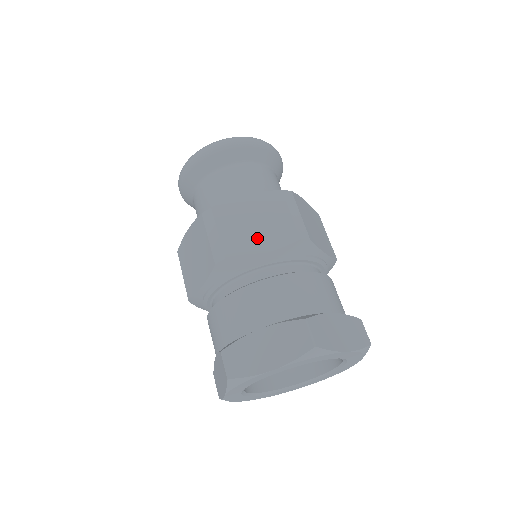
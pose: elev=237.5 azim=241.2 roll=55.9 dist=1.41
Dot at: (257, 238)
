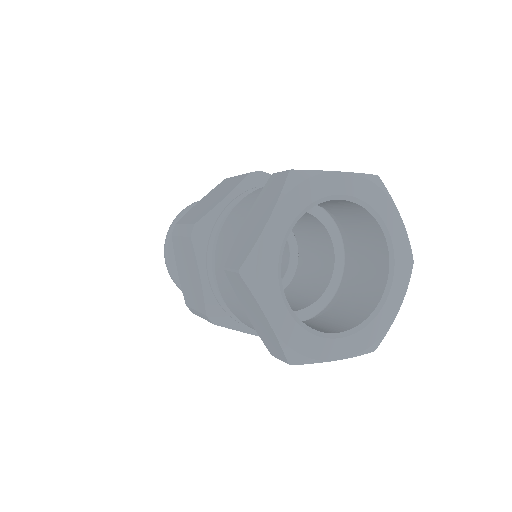
Dot at: (216, 200)
